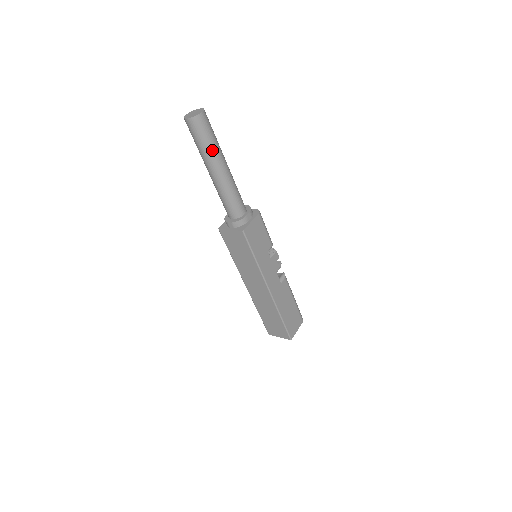
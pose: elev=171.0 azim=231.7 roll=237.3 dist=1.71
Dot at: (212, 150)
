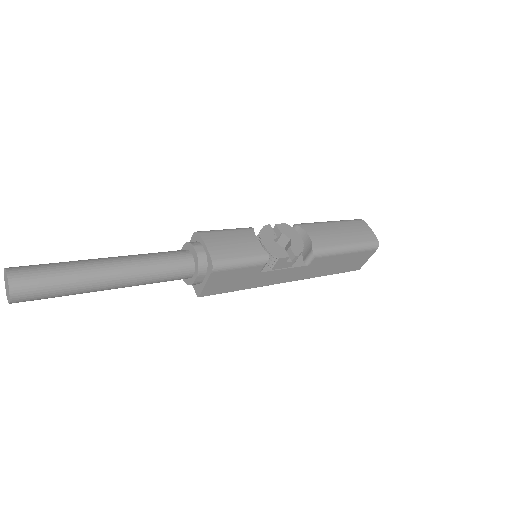
Dot at: (75, 294)
